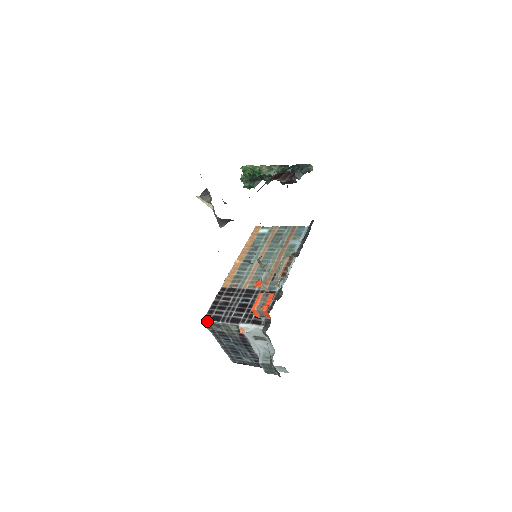
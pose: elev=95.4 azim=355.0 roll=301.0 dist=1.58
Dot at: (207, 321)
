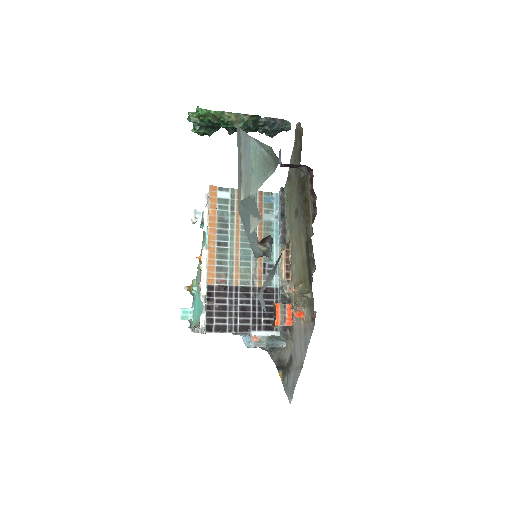
Dot at: occluded
